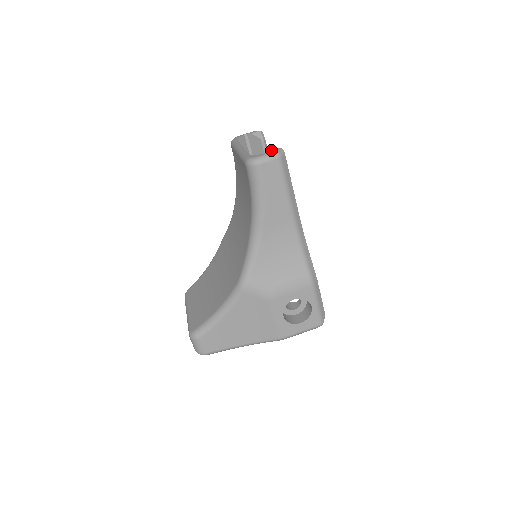
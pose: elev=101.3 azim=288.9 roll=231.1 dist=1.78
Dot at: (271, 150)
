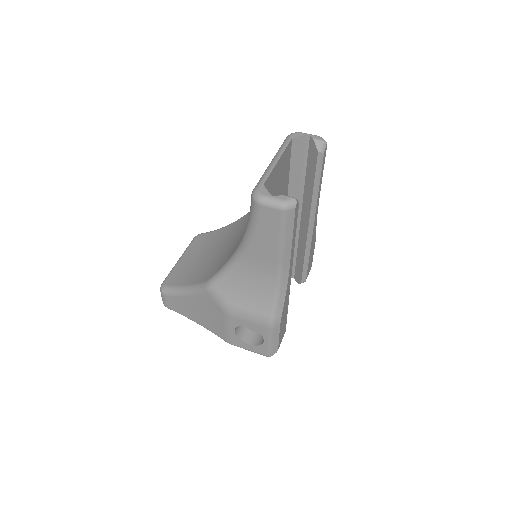
Dot at: (284, 195)
